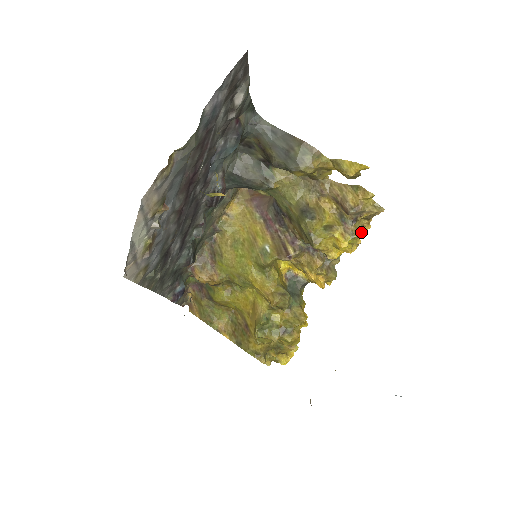
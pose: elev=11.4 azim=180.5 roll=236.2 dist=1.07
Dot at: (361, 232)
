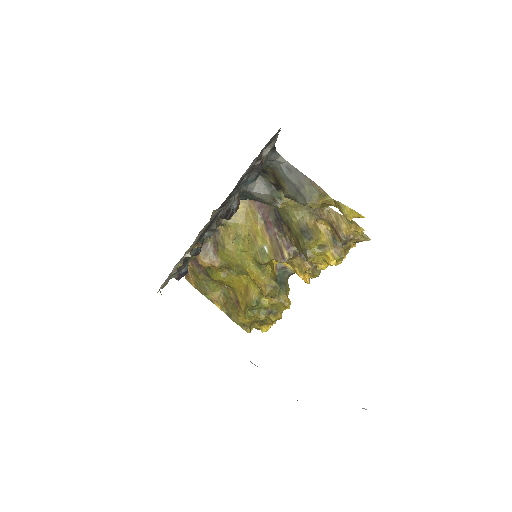
Dot at: (347, 251)
